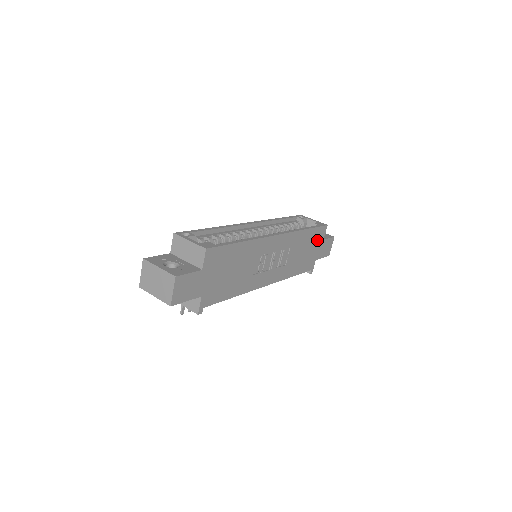
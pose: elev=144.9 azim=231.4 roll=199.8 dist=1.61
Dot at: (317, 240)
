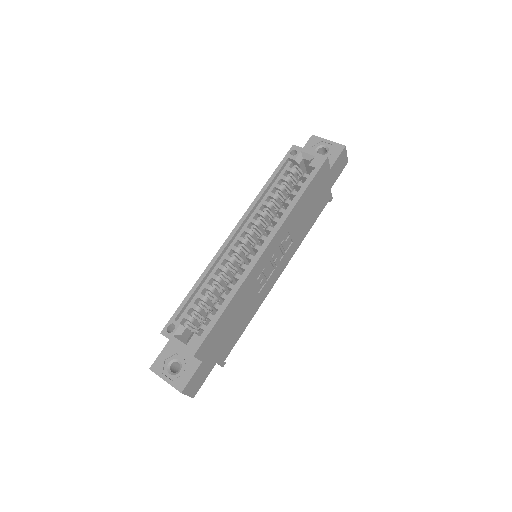
Dot at: (321, 181)
